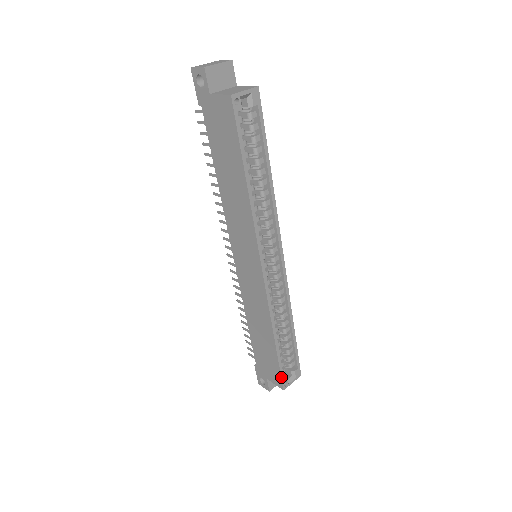
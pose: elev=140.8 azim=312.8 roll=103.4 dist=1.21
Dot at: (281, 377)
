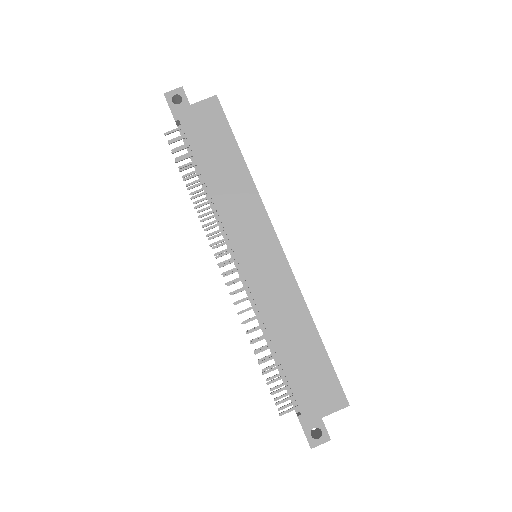
Dot at: (340, 385)
